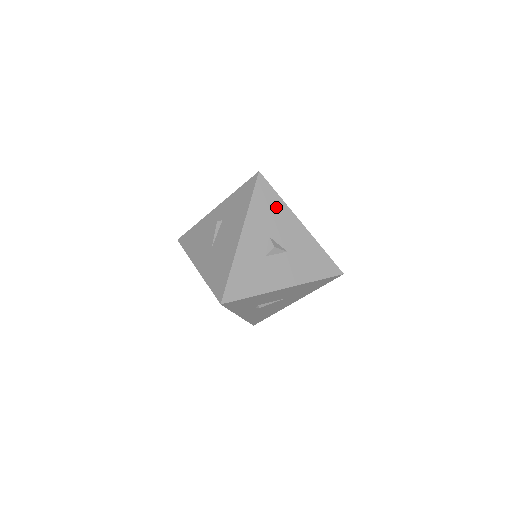
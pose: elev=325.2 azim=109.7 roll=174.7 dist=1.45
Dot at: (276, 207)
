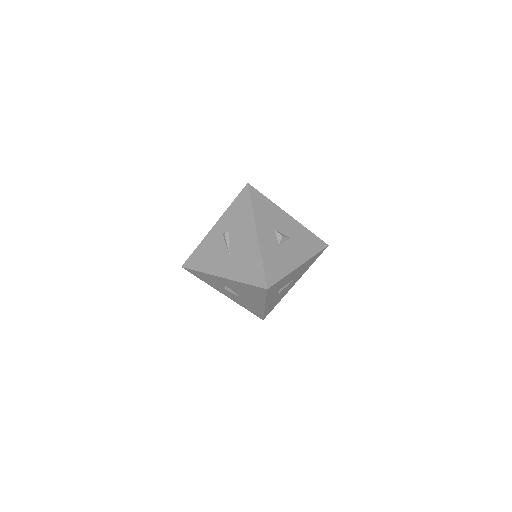
Dot at: (269, 207)
